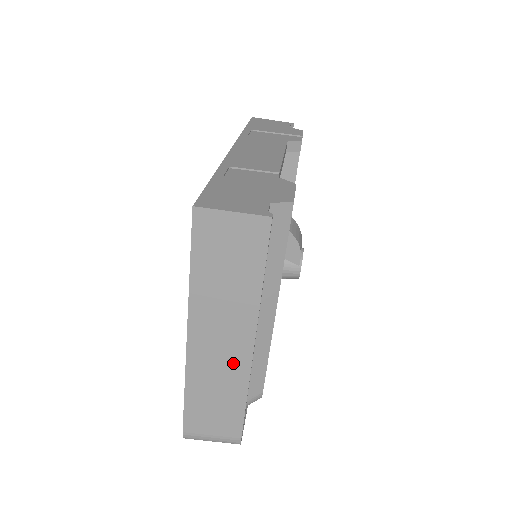
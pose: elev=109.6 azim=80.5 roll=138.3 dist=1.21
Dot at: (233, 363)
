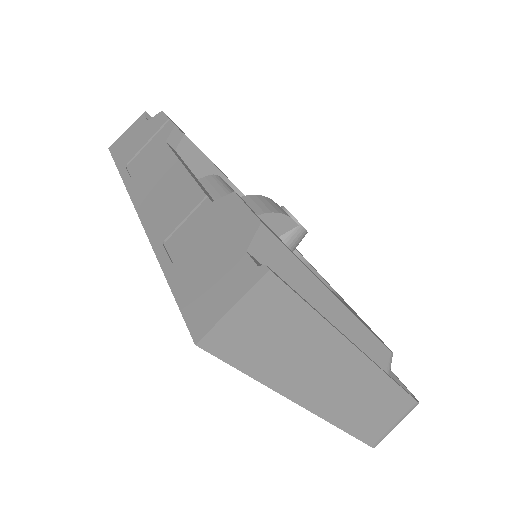
Dot at: (359, 379)
